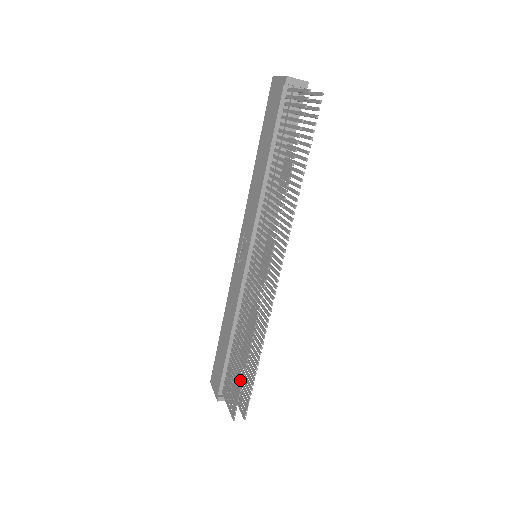
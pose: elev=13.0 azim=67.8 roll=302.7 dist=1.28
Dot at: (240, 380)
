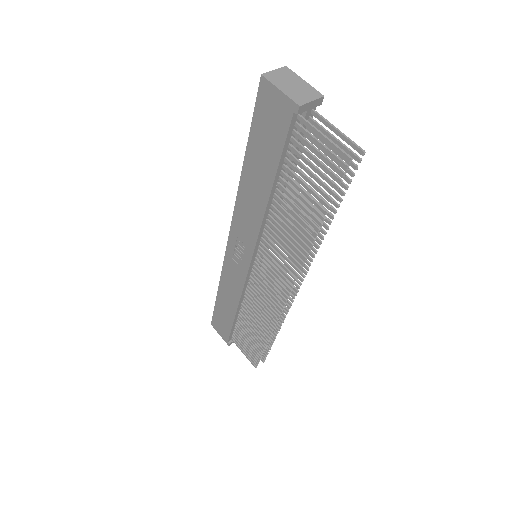
Dot at: (259, 349)
